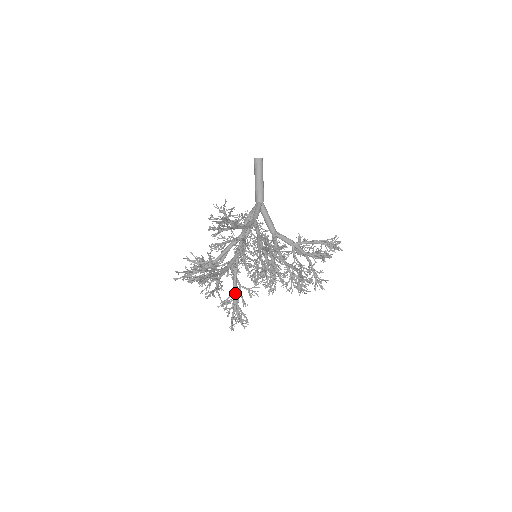
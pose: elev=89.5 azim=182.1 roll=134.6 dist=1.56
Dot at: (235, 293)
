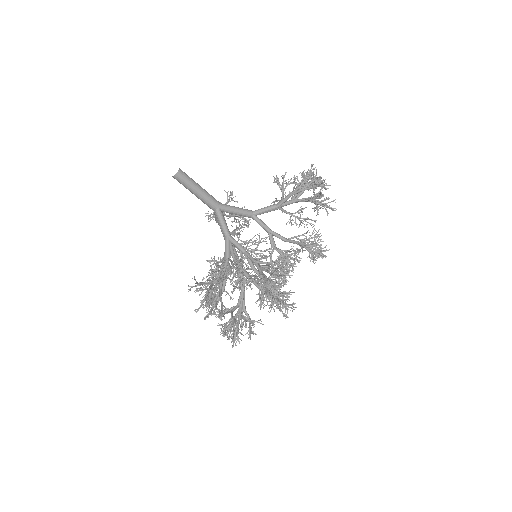
Dot at: occluded
